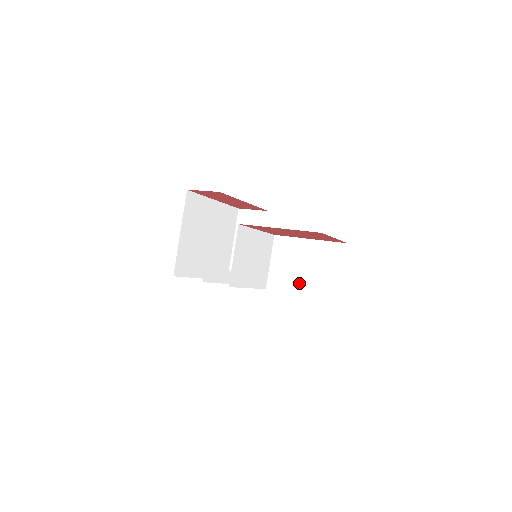
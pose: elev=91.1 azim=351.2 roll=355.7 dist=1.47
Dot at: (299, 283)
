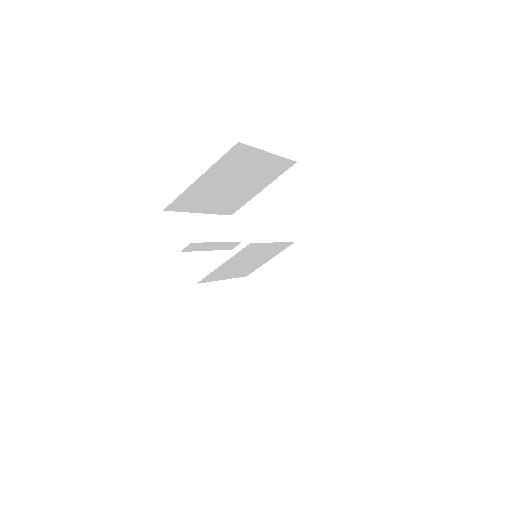
Dot at: (276, 305)
